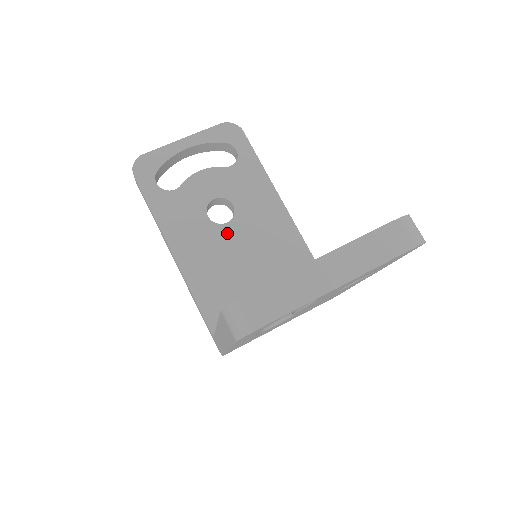
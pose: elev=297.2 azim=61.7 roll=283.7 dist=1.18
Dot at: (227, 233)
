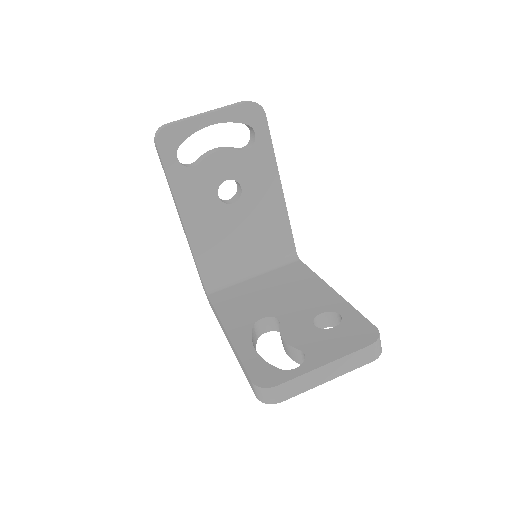
Dot at: (231, 212)
